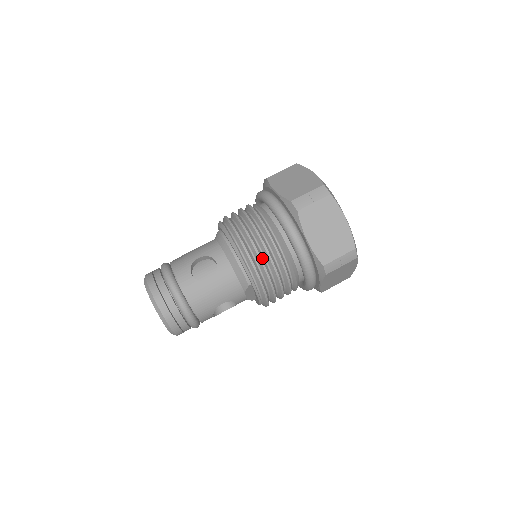
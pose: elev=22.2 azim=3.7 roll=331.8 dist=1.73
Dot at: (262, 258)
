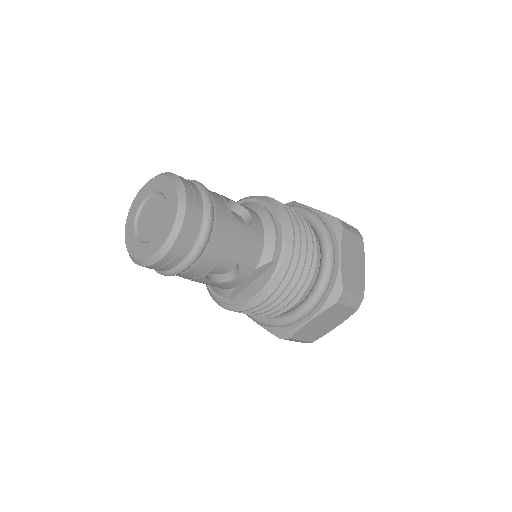
Dot at: (300, 242)
